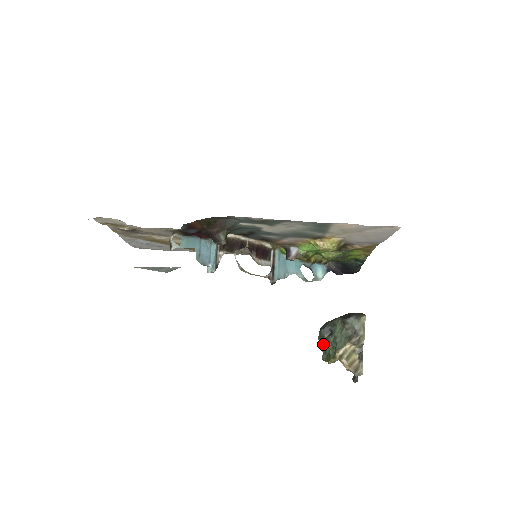
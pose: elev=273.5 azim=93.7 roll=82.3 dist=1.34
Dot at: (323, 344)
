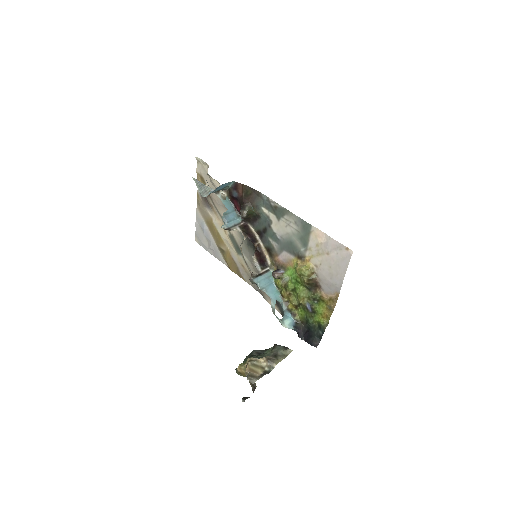
Dot at: (246, 359)
